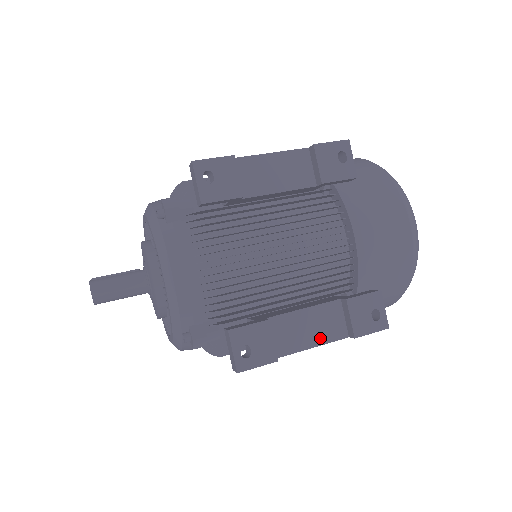
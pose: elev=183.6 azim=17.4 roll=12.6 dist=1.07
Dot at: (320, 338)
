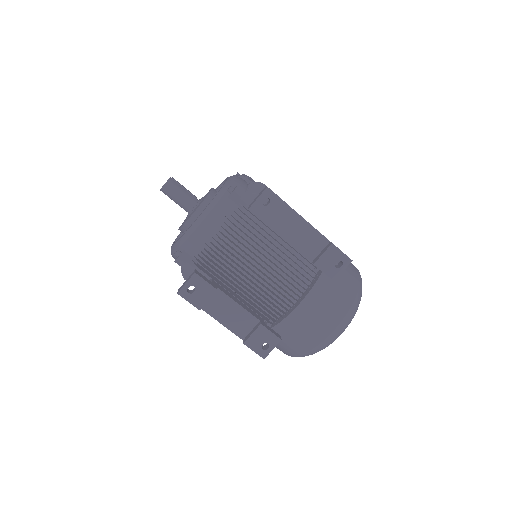
Dot at: (230, 325)
